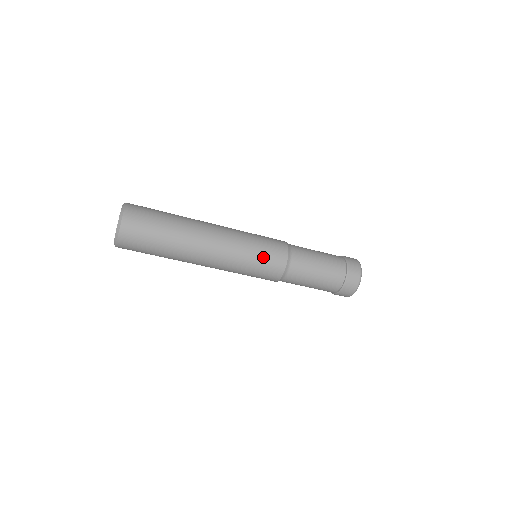
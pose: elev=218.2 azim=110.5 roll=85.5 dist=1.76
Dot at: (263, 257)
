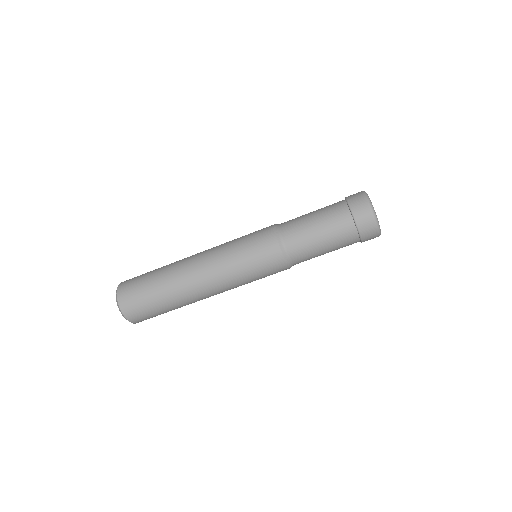
Dot at: (253, 256)
